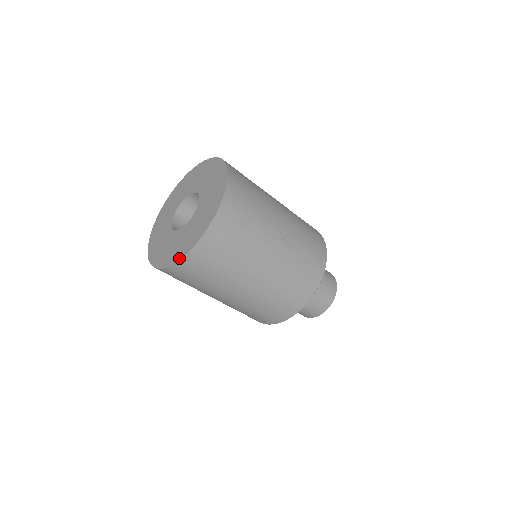
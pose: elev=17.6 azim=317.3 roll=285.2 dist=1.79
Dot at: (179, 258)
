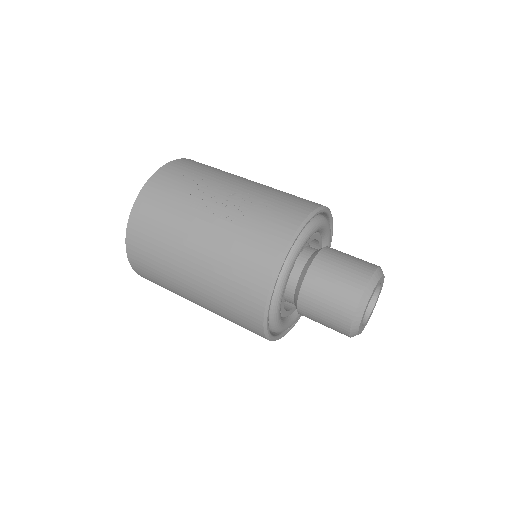
Dot at: (128, 253)
